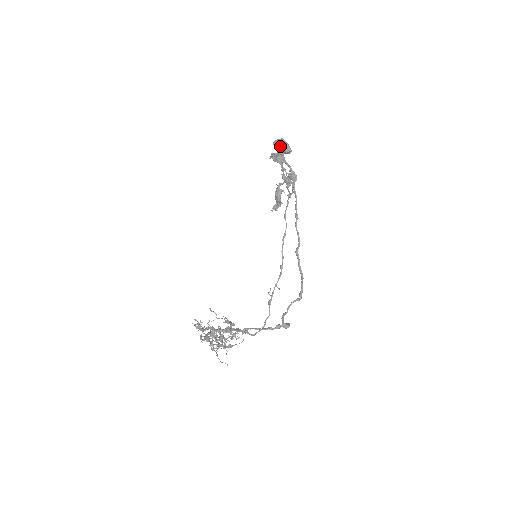
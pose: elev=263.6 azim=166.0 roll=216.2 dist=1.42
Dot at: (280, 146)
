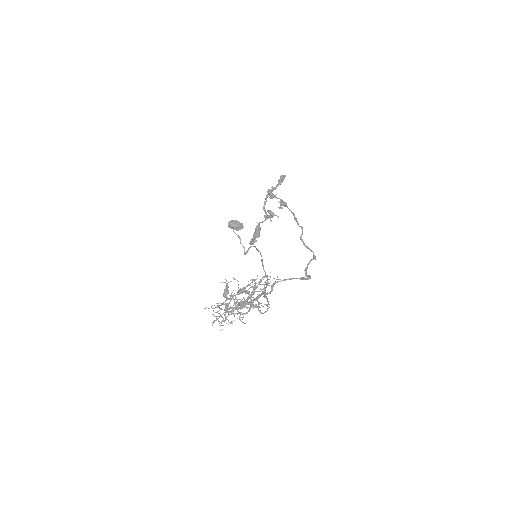
Dot at: (284, 177)
